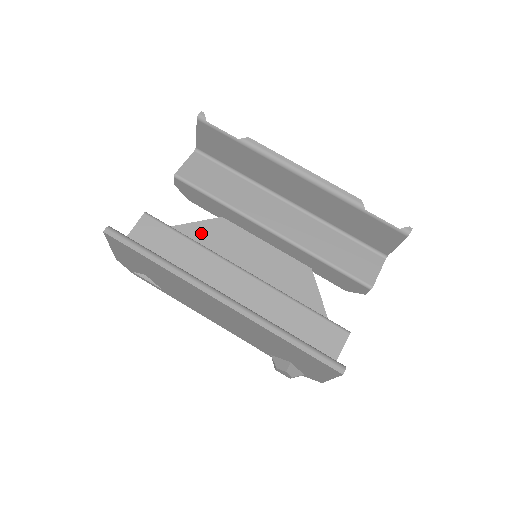
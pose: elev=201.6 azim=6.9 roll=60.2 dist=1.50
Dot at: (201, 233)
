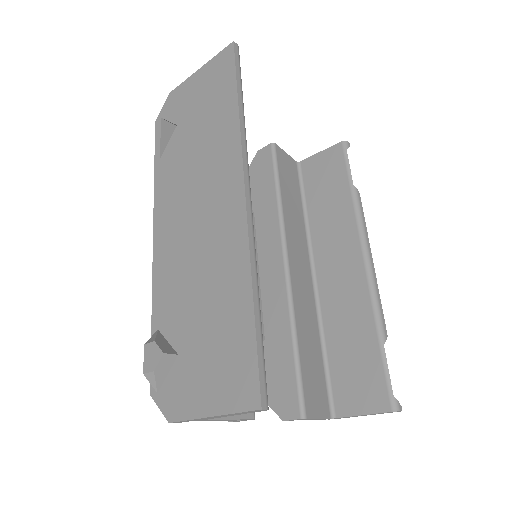
Dot at: occluded
